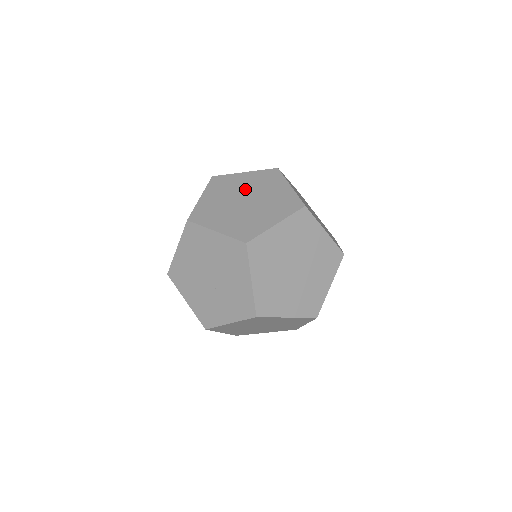
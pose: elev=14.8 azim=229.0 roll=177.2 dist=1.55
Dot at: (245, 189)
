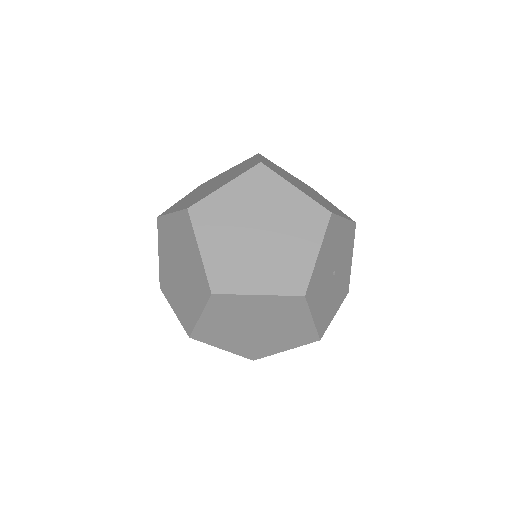
Dot at: (219, 178)
